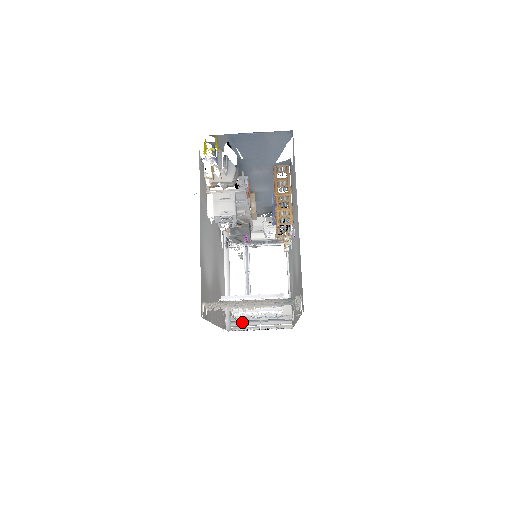
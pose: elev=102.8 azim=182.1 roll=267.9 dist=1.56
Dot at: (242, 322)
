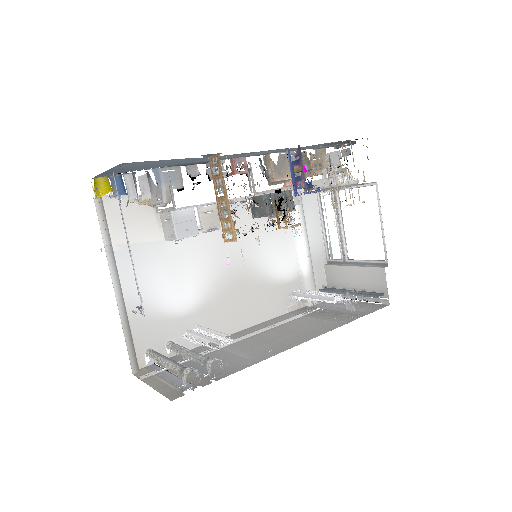
Dot at: (331, 292)
